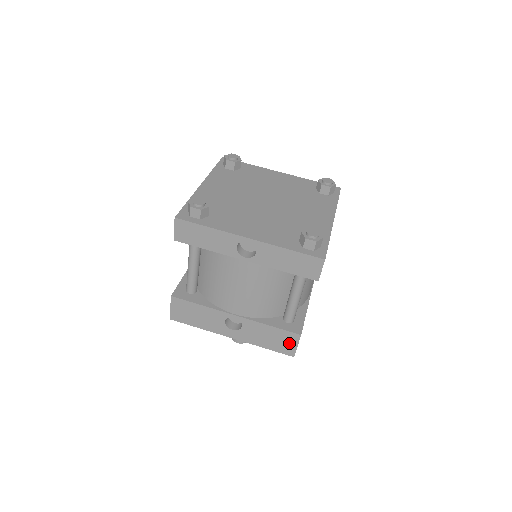
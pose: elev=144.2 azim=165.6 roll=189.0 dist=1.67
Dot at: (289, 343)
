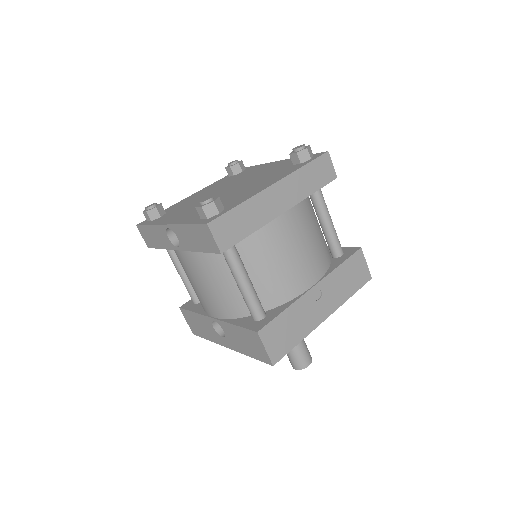
Dot at: (258, 346)
